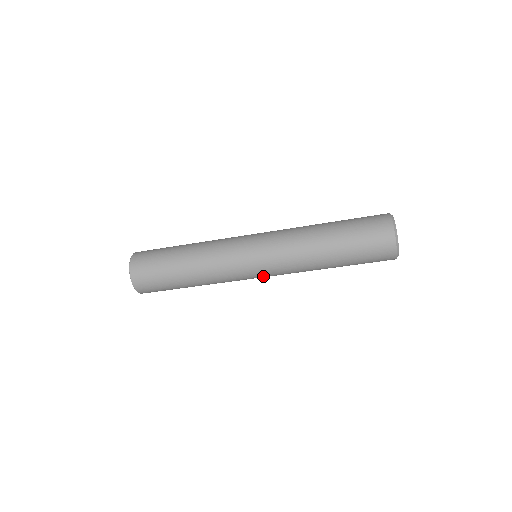
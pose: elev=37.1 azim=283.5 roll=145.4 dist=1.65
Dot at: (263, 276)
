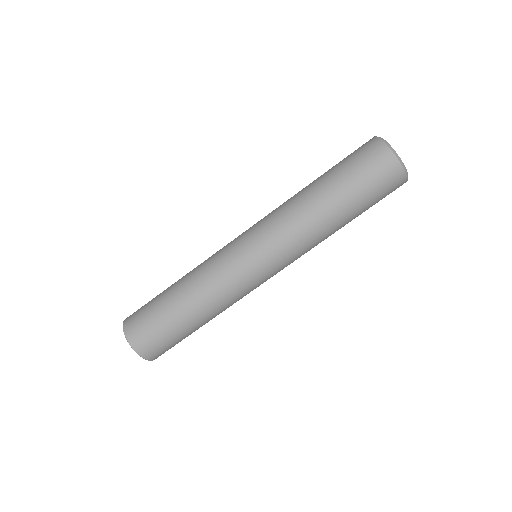
Dot at: (271, 270)
